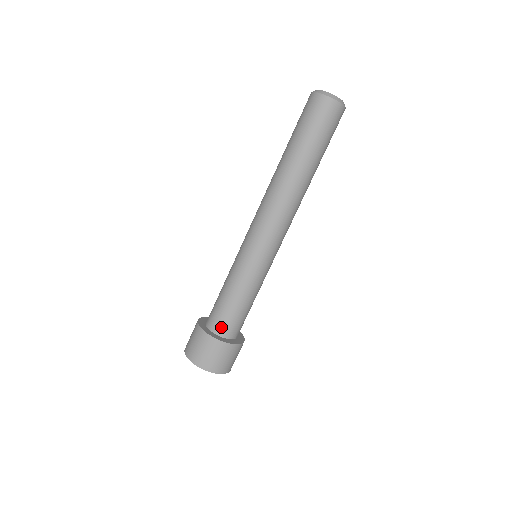
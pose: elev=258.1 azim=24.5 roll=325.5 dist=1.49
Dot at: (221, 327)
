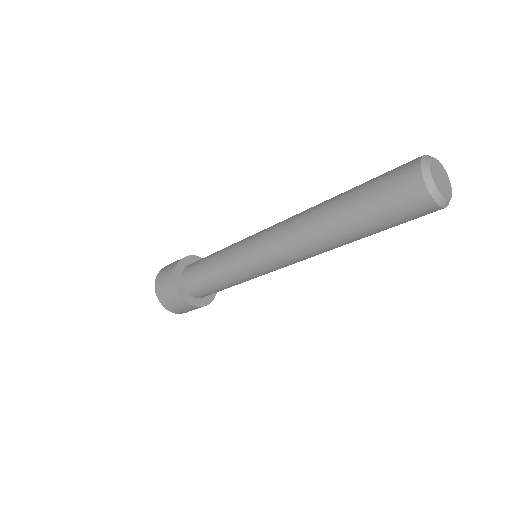
Dot at: (197, 293)
